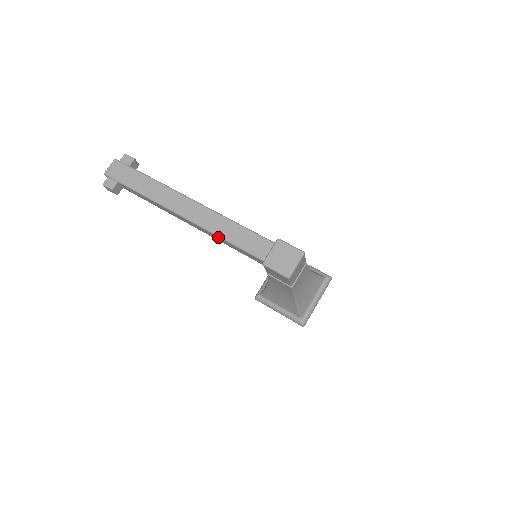
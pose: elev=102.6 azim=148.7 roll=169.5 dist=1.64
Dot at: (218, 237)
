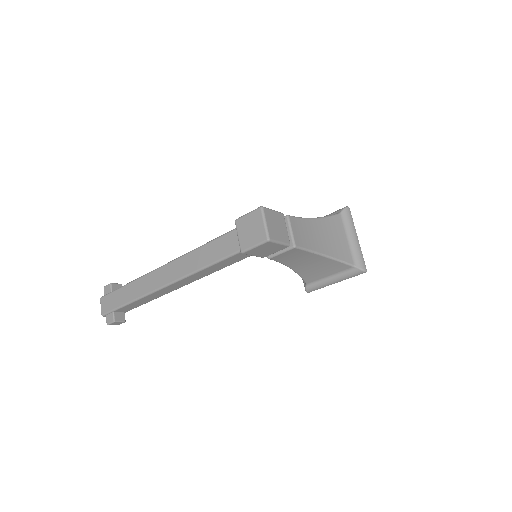
Dot at: (200, 272)
